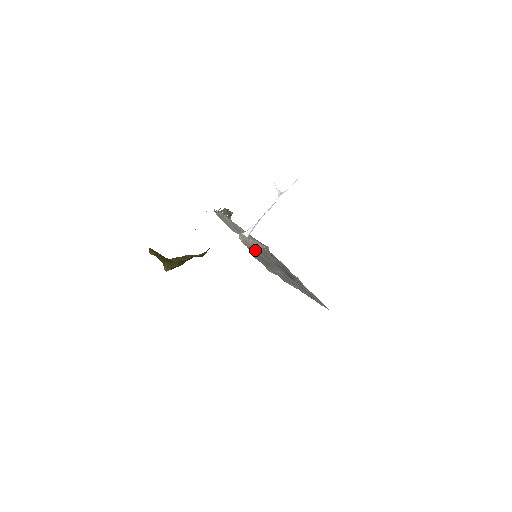
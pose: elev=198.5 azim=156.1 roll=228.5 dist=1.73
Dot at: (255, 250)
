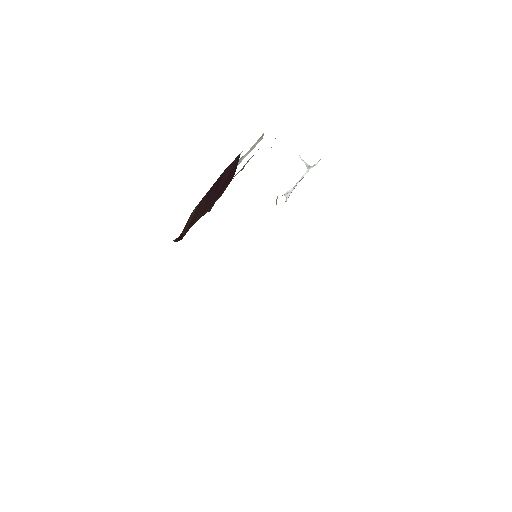
Dot at: occluded
